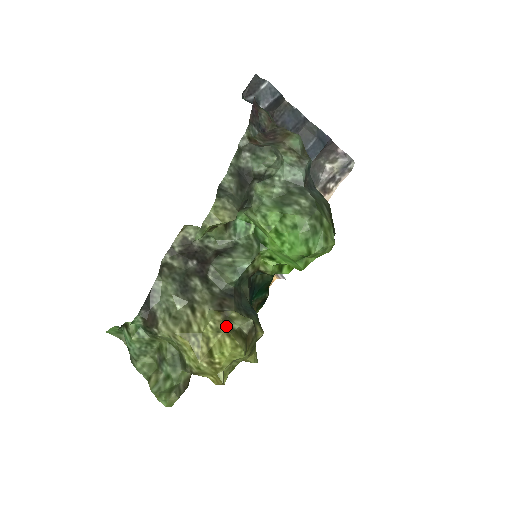
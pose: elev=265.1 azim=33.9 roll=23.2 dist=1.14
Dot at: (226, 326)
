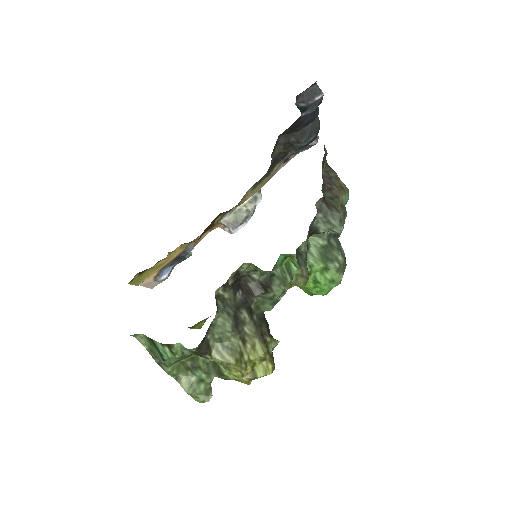
Dot at: (269, 355)
